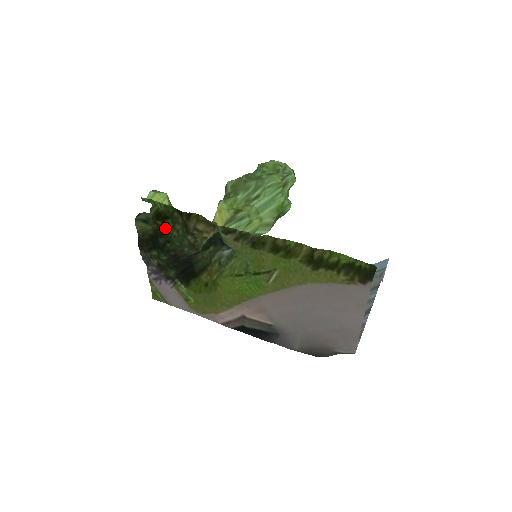
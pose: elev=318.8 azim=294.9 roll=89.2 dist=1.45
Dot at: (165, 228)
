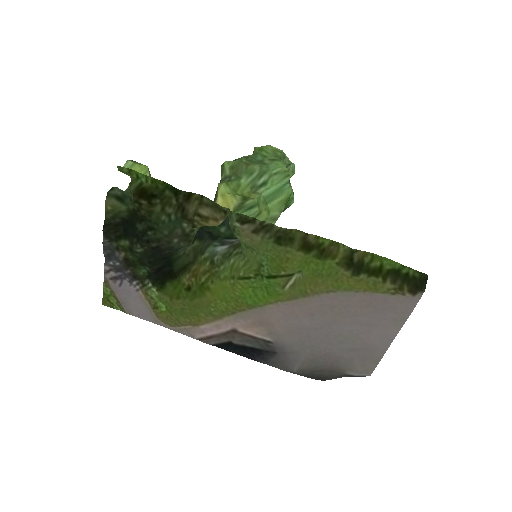
Dot at: (150, 210)
